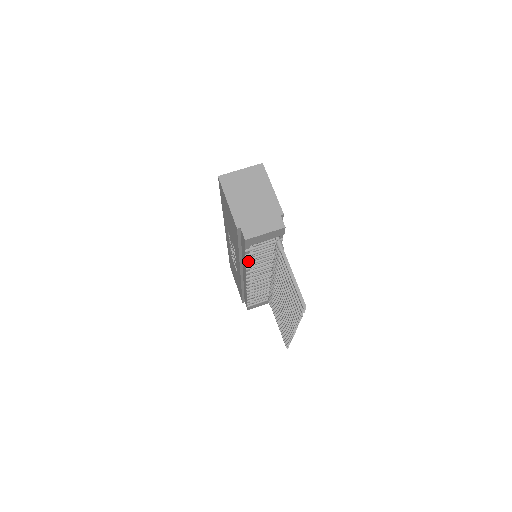
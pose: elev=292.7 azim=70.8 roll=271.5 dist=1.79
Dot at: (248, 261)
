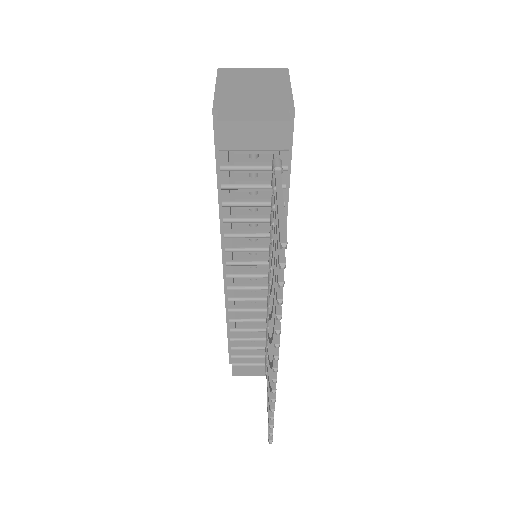
Dot at: (228, 212)
